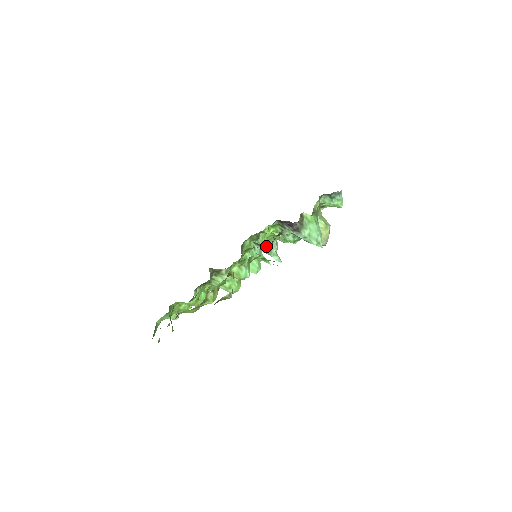
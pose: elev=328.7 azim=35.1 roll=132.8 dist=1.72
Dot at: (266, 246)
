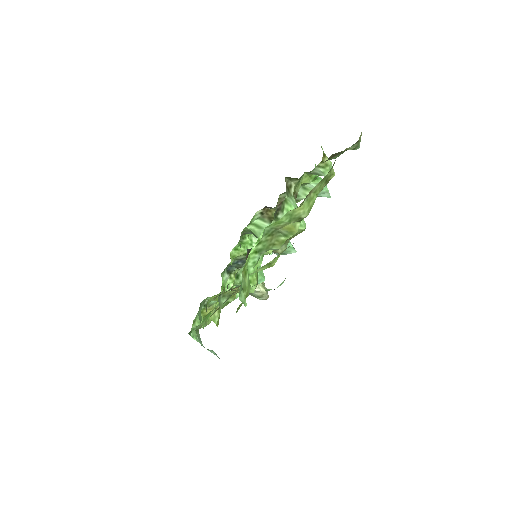
Dot at: occluded
